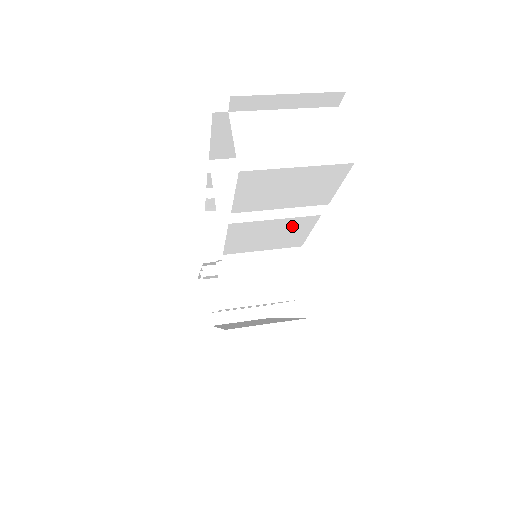
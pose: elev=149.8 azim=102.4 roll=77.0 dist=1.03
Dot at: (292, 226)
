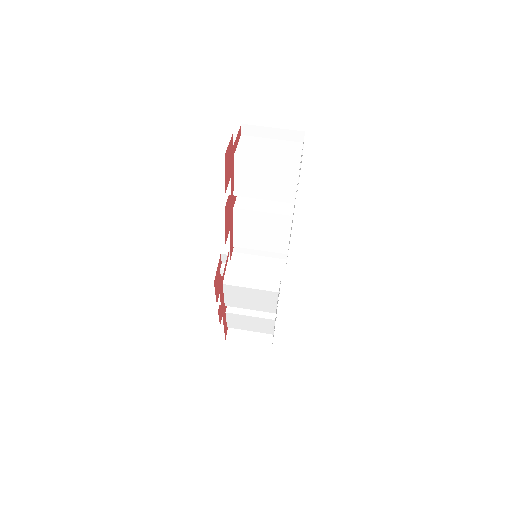
Dot at: (276, 224)
